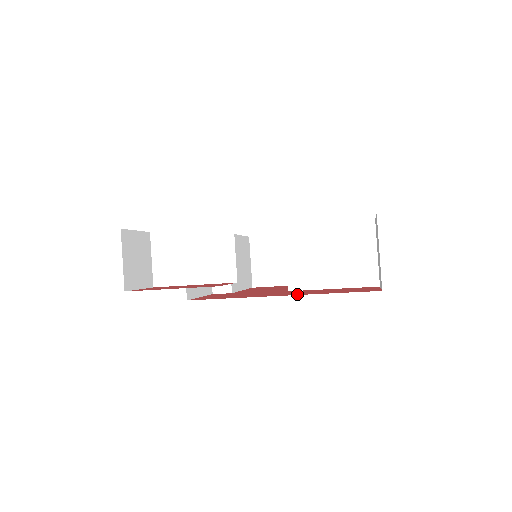
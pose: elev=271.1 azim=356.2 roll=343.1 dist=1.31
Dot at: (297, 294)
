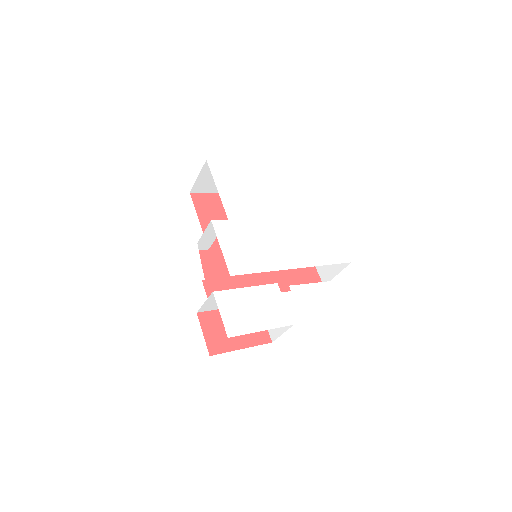
Dot at: occluded
